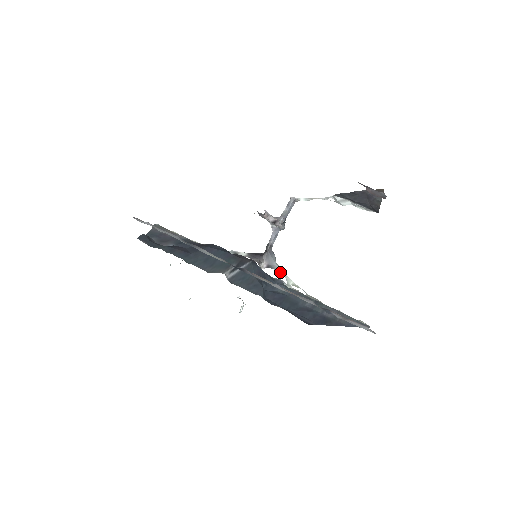
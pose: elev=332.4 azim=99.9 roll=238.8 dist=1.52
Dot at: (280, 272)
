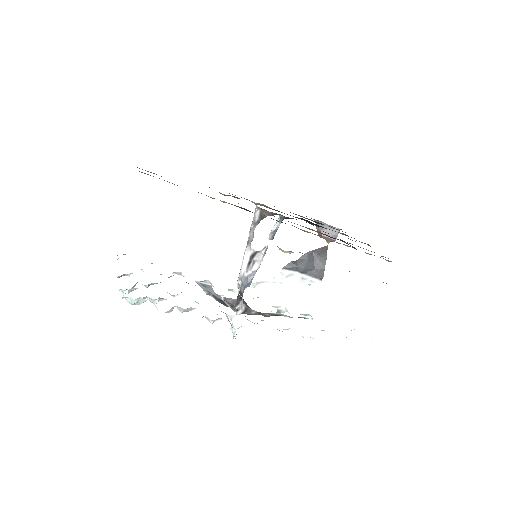
Dot at: occluded
